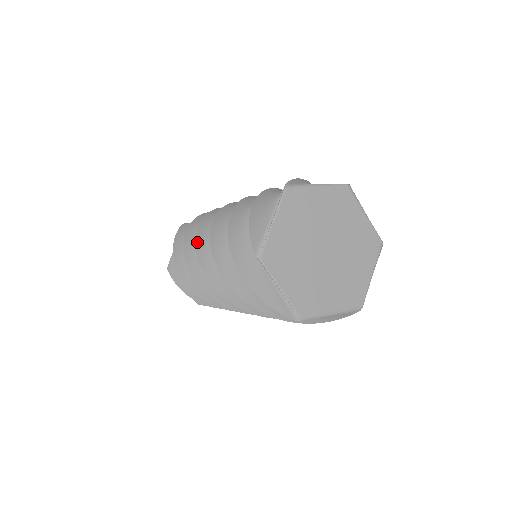
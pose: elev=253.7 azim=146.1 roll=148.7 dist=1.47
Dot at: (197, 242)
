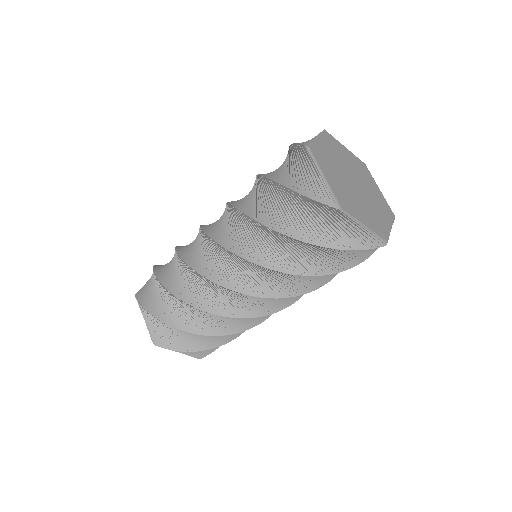
Dot at: (202, 226)
